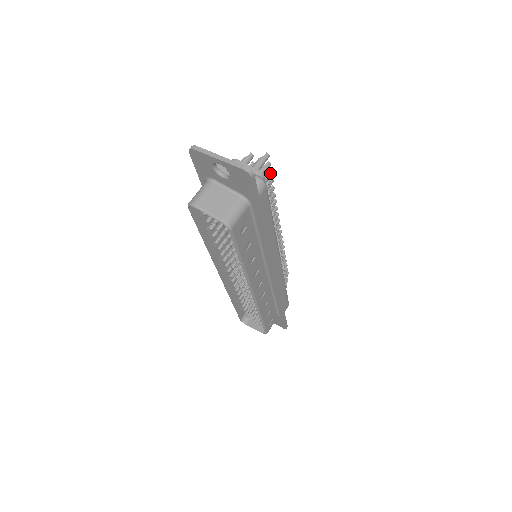
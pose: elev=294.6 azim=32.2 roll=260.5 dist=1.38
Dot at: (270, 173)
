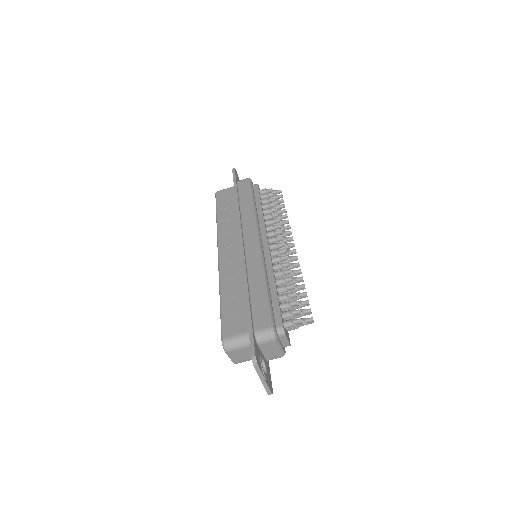
Dot at: occluded
